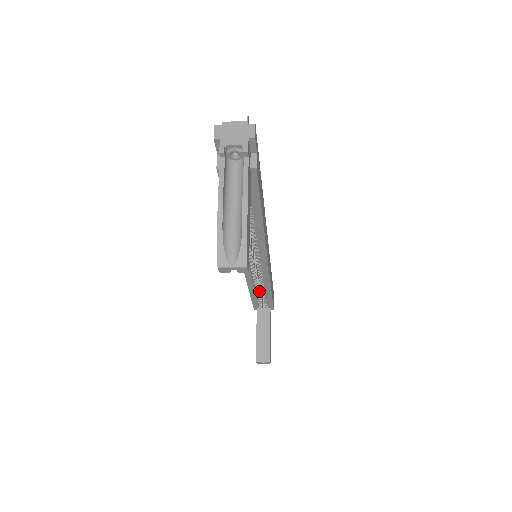
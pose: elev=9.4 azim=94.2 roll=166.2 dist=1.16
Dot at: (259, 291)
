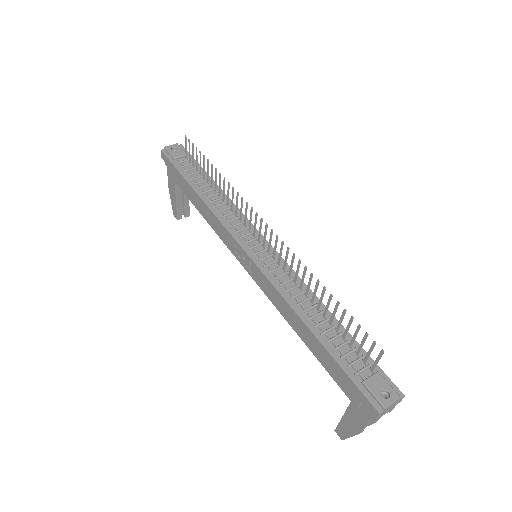
Dot at: occluded
